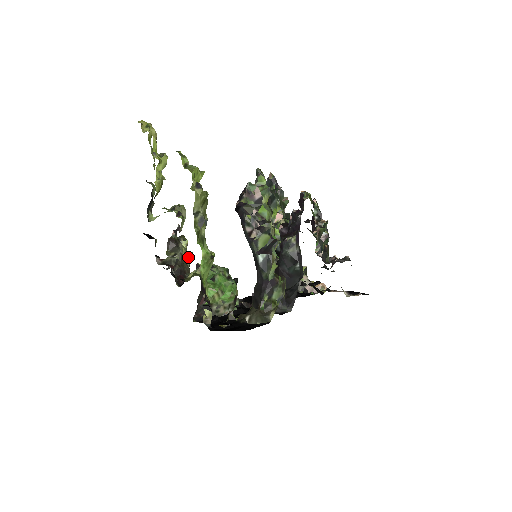
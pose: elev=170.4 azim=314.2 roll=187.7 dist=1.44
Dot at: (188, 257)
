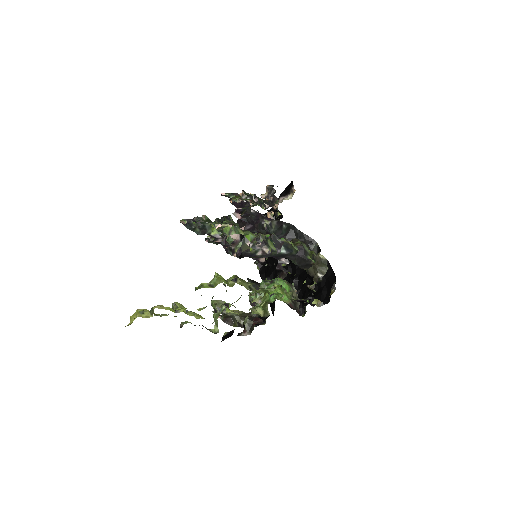
Dot at: (237, 311)
